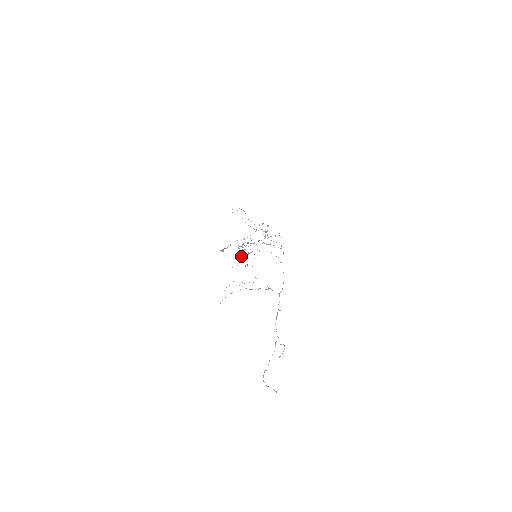
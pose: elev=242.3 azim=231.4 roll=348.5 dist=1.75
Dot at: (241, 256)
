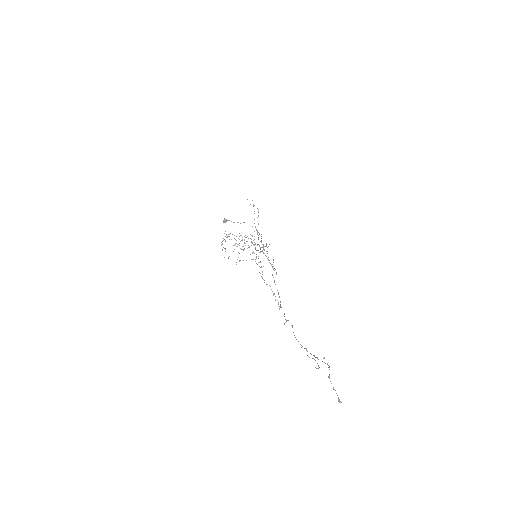
Dot at: occluded
